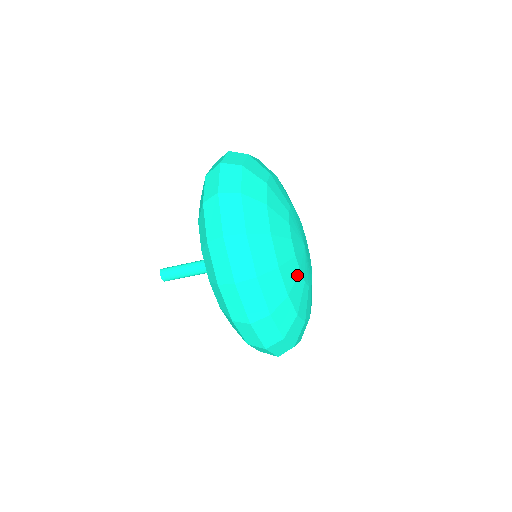
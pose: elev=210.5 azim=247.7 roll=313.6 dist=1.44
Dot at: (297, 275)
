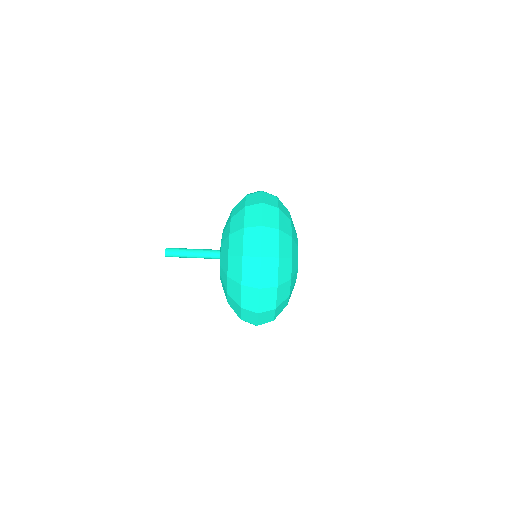
Dot at: (296, 235)
